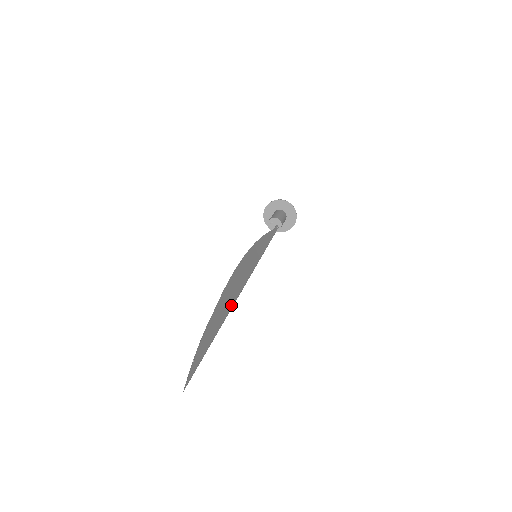
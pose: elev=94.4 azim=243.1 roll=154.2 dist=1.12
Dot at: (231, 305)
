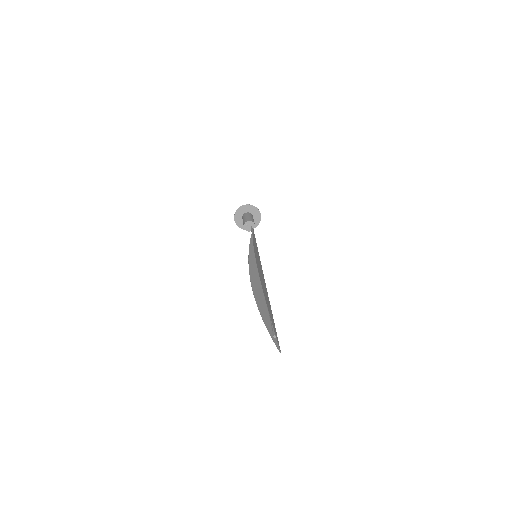
Dot at: occluded
